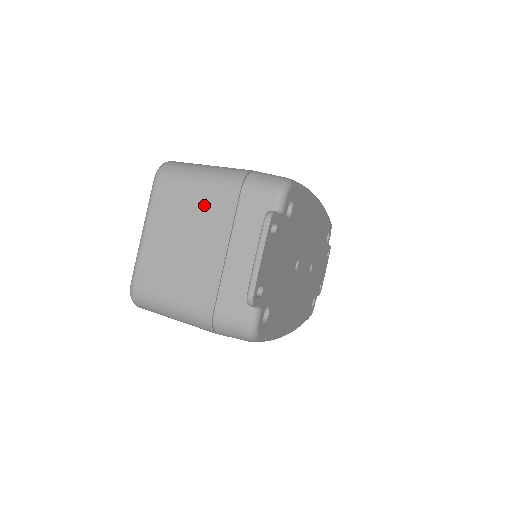
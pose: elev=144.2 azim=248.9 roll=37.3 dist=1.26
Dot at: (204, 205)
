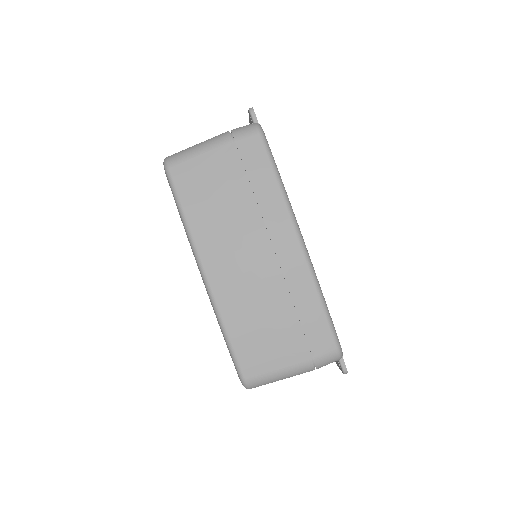
Dot at: occluded
